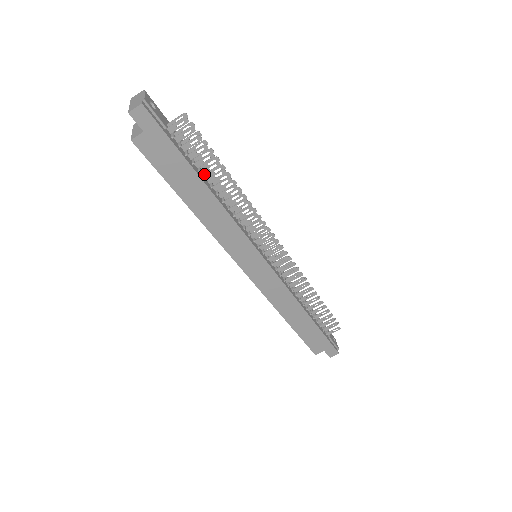
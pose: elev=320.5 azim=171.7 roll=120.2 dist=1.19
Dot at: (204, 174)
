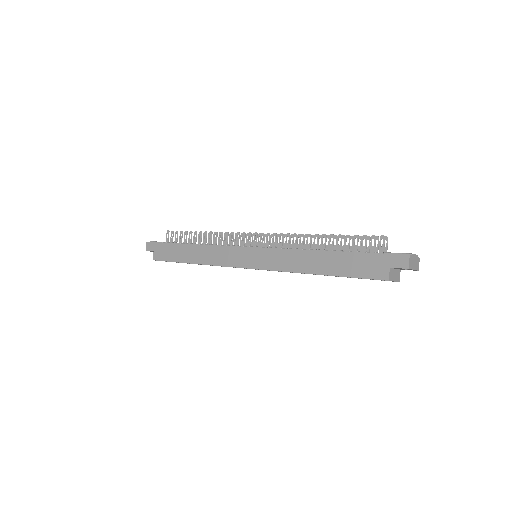
Dot at: occluded
